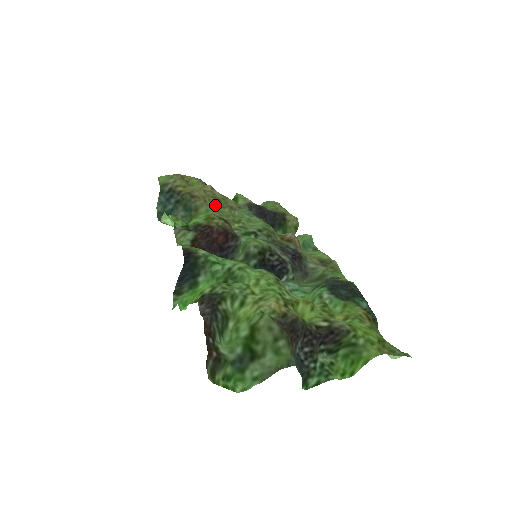
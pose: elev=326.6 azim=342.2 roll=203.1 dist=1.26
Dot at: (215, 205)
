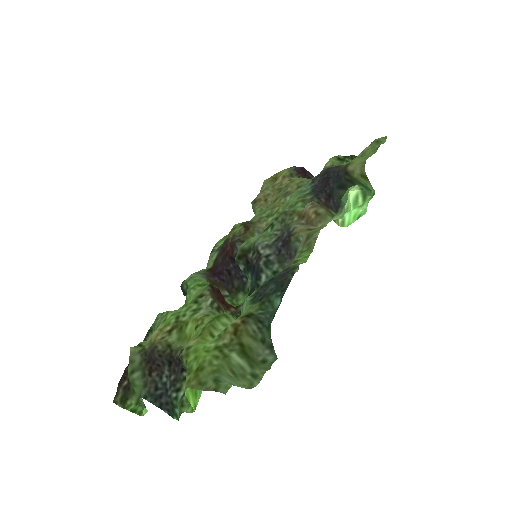
Dot at: (275, 199)
